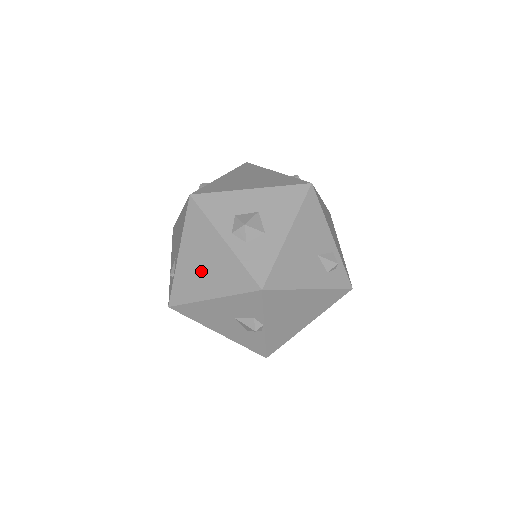
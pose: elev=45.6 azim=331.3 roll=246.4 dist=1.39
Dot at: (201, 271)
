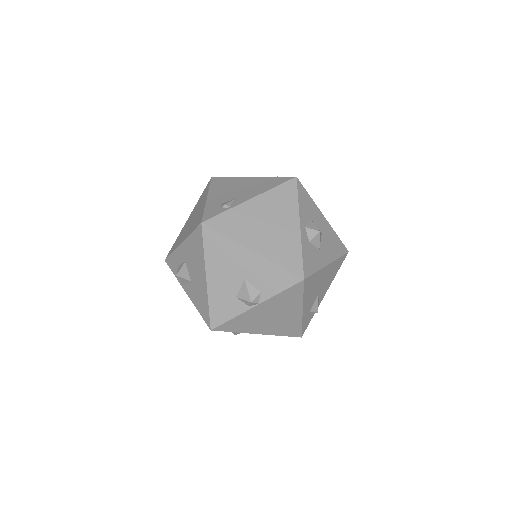
Dot at: (261, 226)
